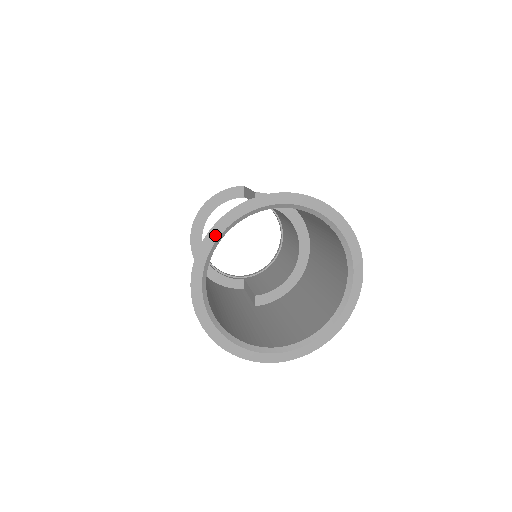
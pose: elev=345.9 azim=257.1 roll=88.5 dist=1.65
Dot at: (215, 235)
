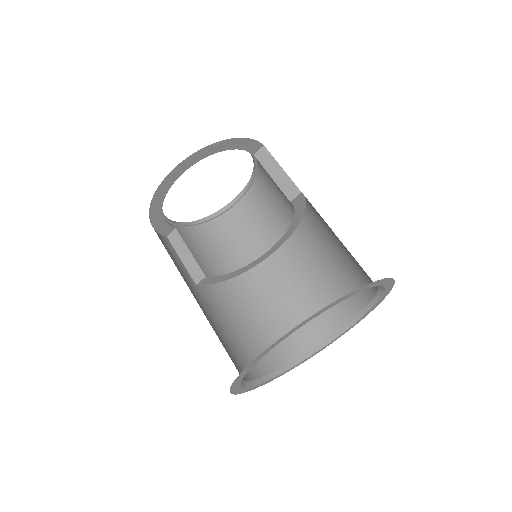
Dot at: (339, 301)
